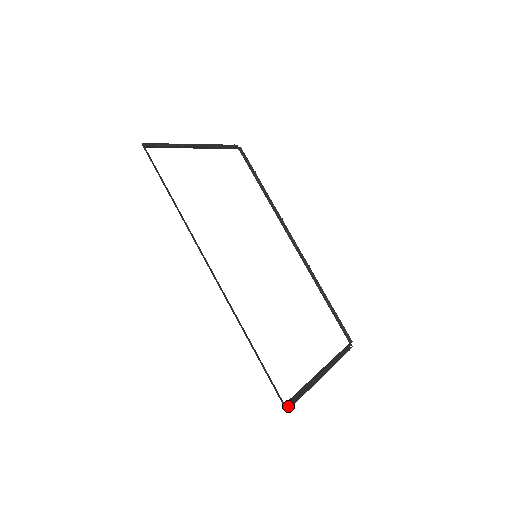
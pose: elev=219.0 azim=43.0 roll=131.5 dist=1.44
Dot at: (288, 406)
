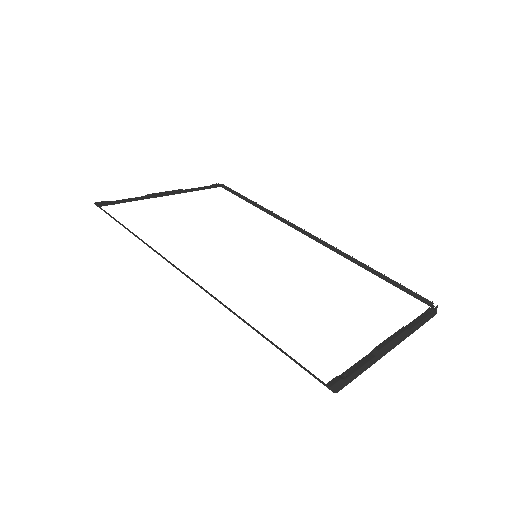
Dot at: (331, 384)
